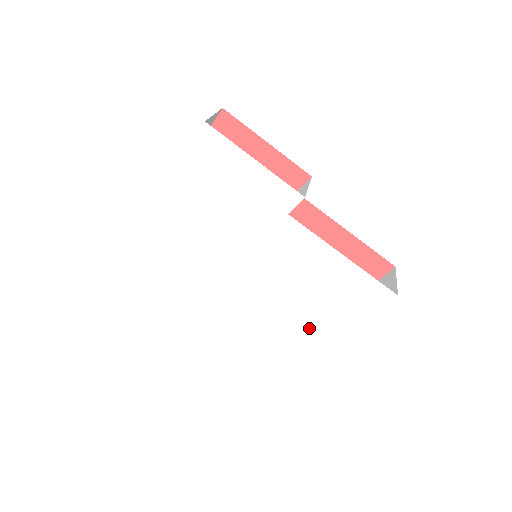
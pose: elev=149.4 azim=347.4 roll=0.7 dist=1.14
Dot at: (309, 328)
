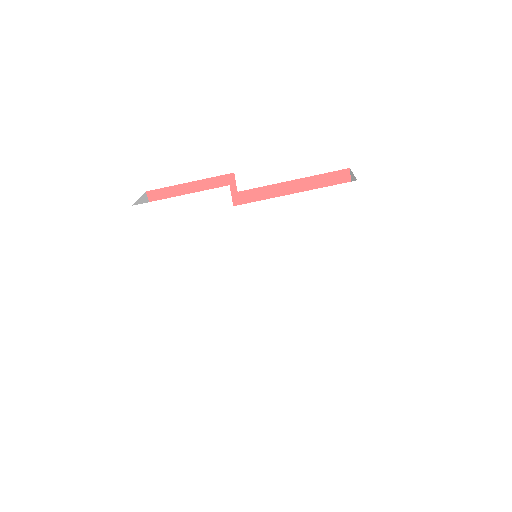
Dot at: (335, 265)
